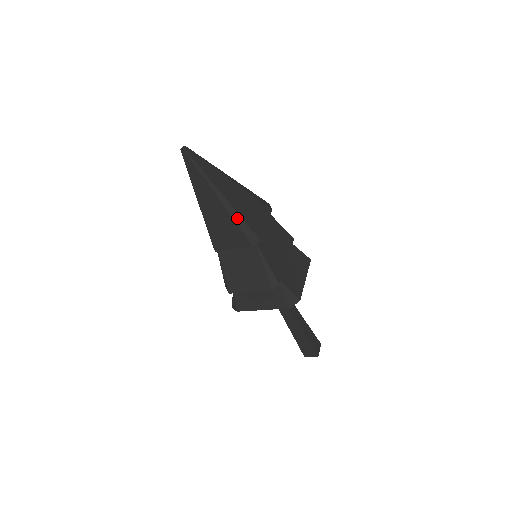
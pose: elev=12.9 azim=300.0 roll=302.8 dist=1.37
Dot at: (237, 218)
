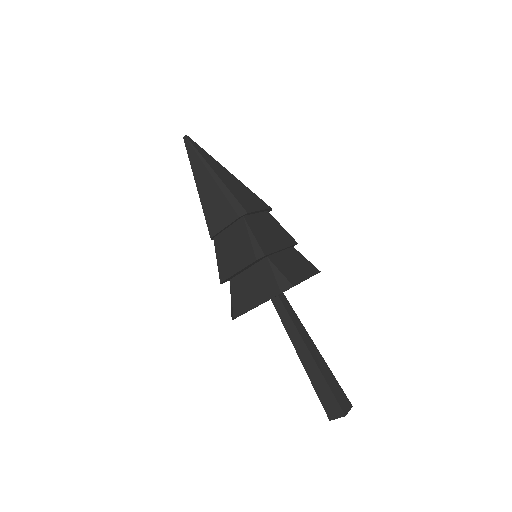
Dot at: (226, 191)
